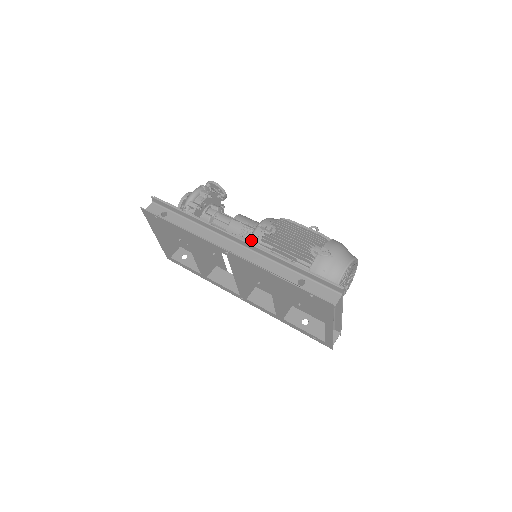
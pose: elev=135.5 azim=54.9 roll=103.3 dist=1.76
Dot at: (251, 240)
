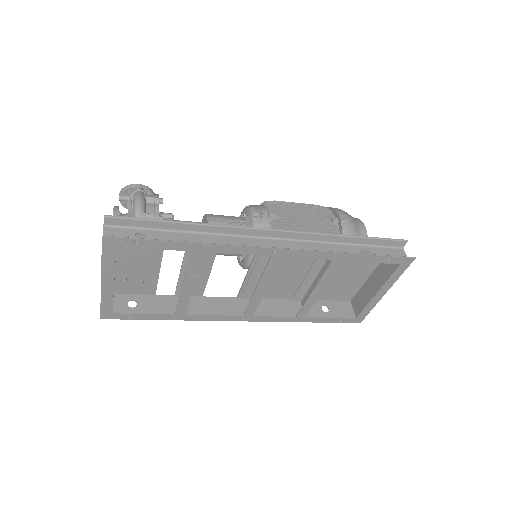
Dot at: occluded
